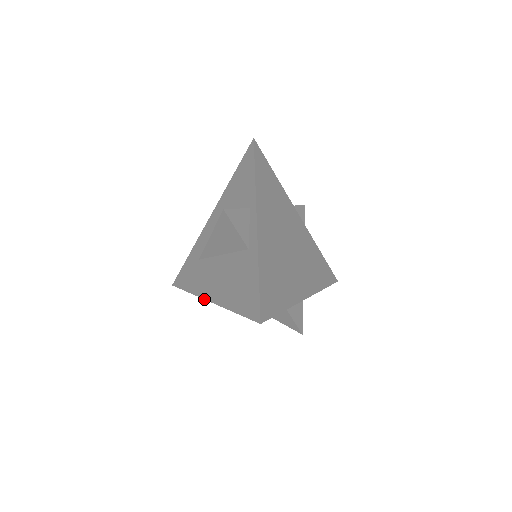
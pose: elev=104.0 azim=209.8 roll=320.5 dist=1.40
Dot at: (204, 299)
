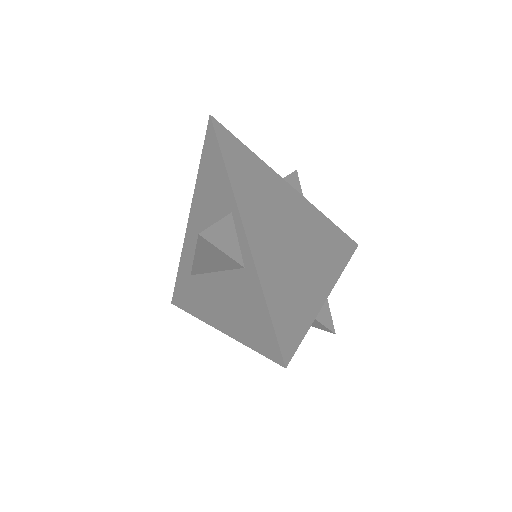
Dot at: occluded
